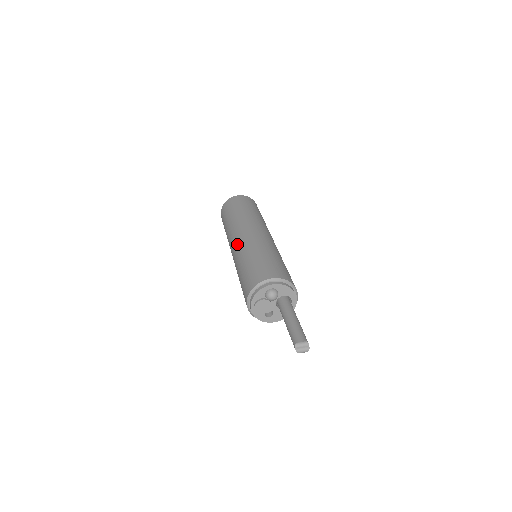
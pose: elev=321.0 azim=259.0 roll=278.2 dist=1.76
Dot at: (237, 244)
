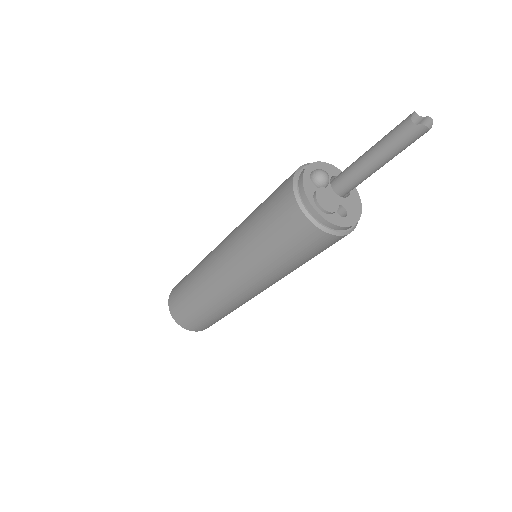
Dot at: (223, 255)
